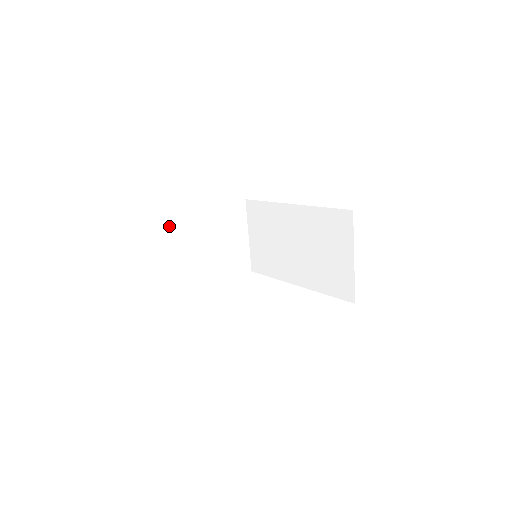
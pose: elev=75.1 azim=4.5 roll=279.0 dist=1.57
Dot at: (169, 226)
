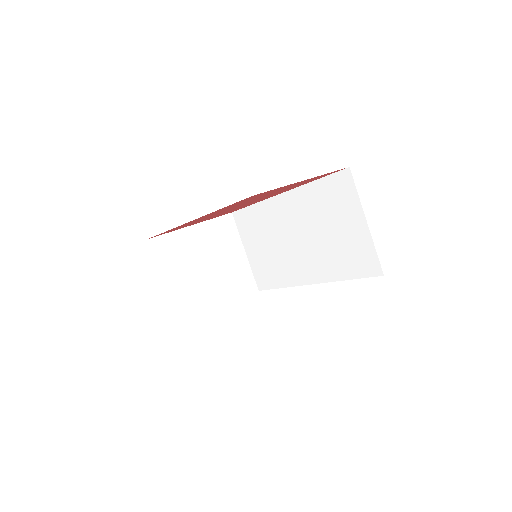
Dot at: (153, 254)
